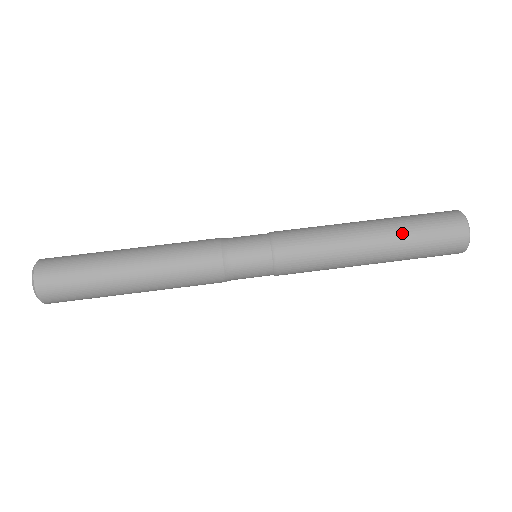
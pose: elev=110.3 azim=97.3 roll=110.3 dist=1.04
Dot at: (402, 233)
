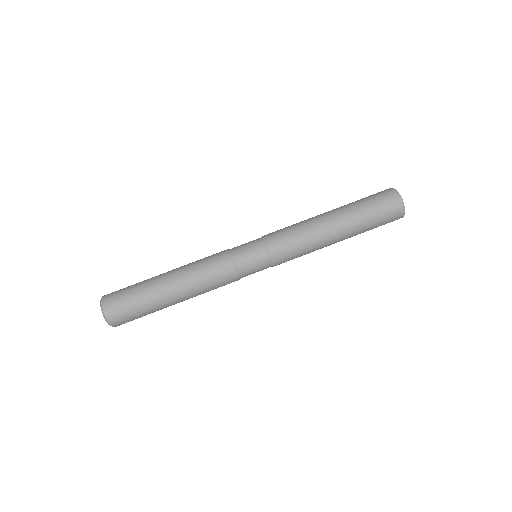
Dot at: (356, 215)
